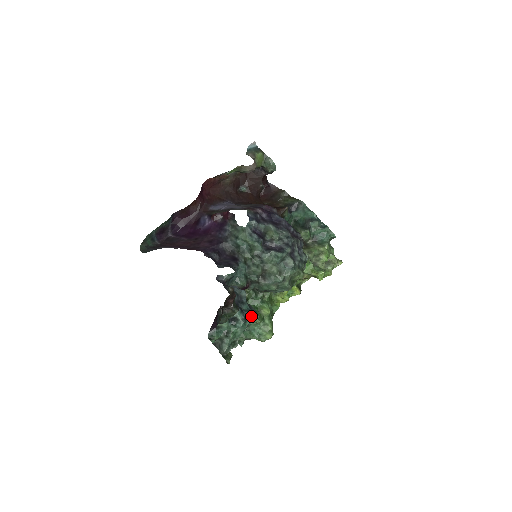
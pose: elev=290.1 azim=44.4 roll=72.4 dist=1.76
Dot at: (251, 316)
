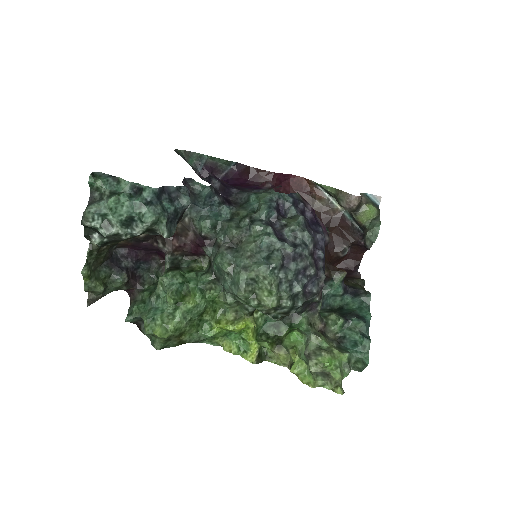
Dot at: (157, 210)
